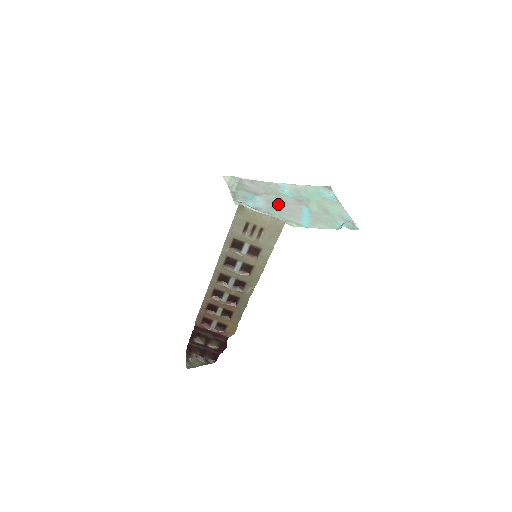
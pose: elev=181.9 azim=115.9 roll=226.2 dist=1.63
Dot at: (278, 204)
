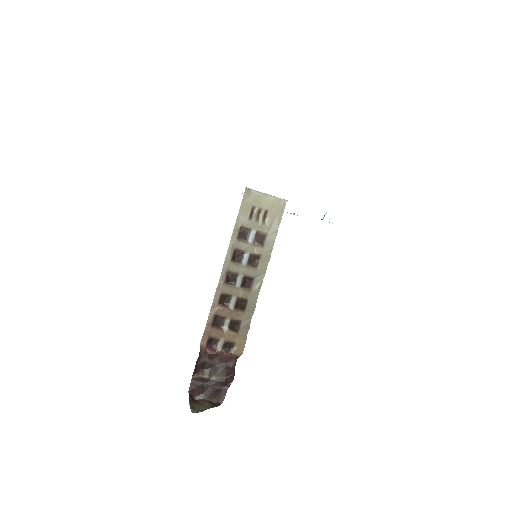
Dot at: occluded
